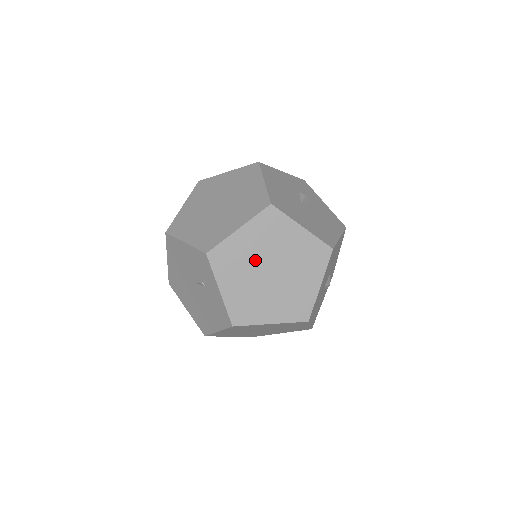
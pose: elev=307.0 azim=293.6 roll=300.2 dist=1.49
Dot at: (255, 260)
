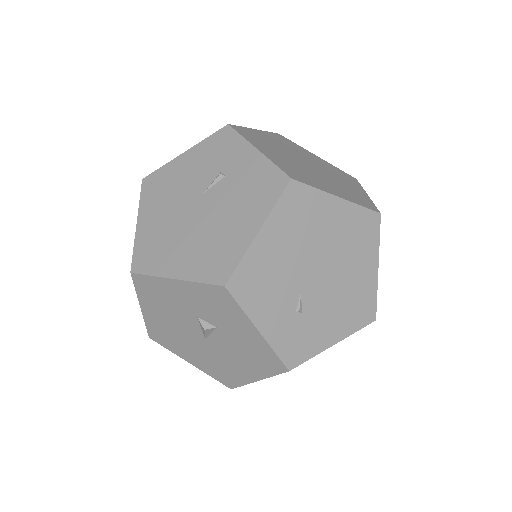
Dot at: (285, 151)
